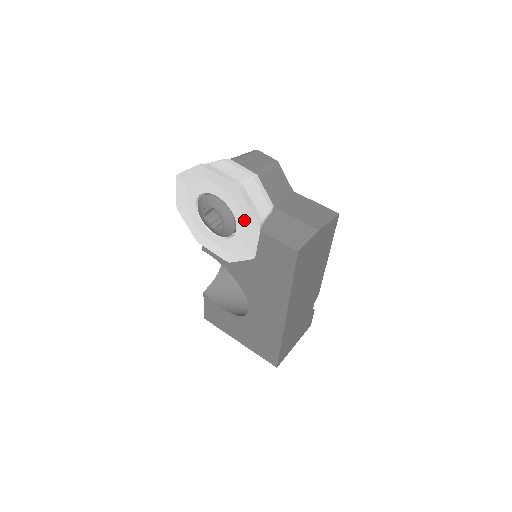
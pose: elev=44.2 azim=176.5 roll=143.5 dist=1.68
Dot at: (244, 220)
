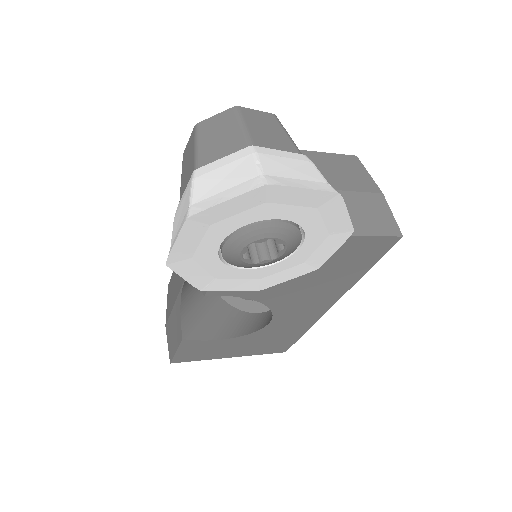
Dot at: (324, 232)
